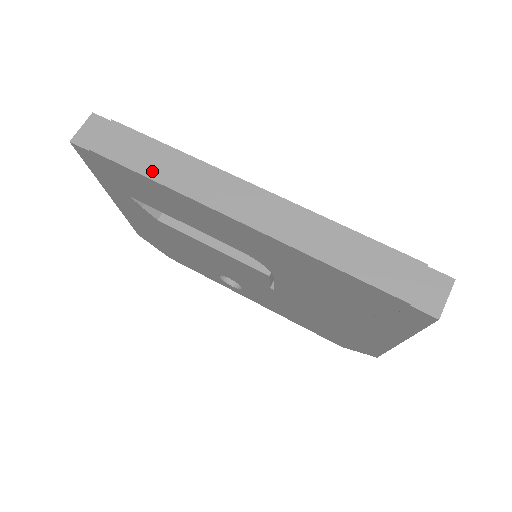
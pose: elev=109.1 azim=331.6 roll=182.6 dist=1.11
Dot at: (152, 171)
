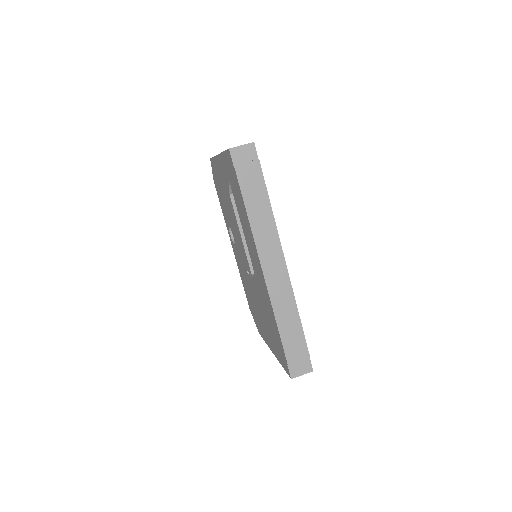
Dot at: (251, 209)
